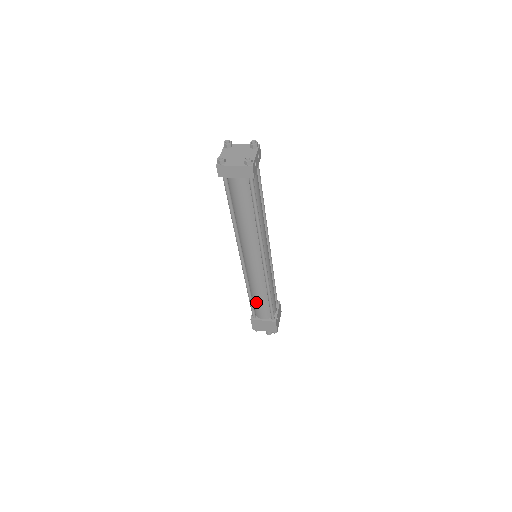
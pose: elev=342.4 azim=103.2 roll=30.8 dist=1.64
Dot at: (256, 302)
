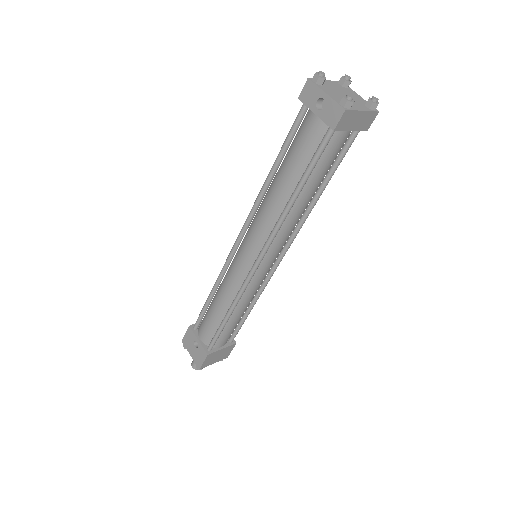
Dot at: (229, 325)
